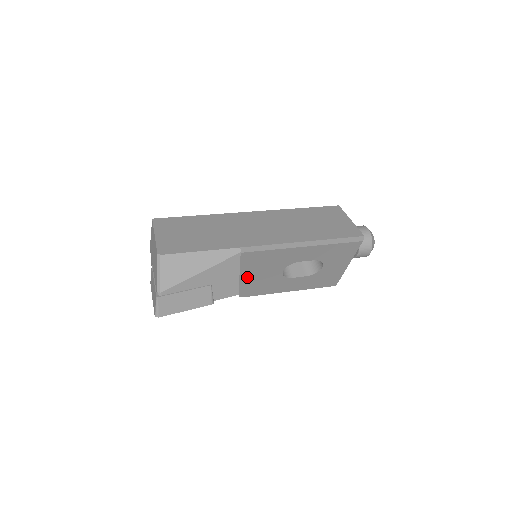
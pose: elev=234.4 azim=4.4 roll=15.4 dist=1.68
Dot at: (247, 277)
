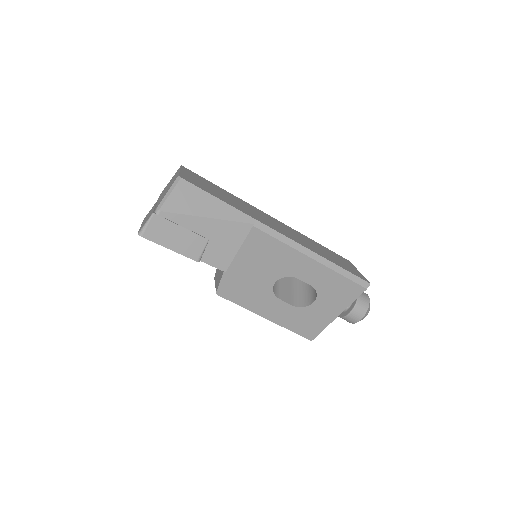
Dot at: (239, 267)
